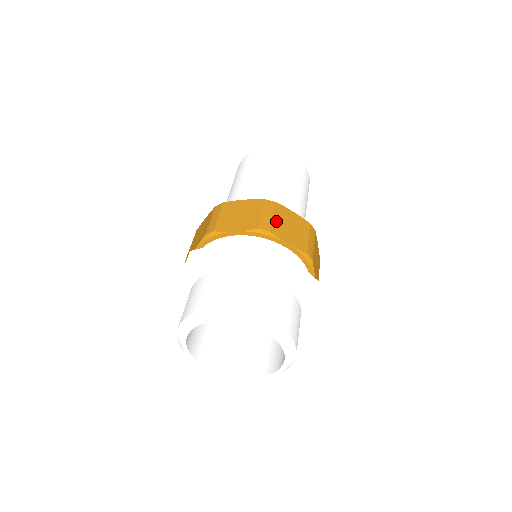
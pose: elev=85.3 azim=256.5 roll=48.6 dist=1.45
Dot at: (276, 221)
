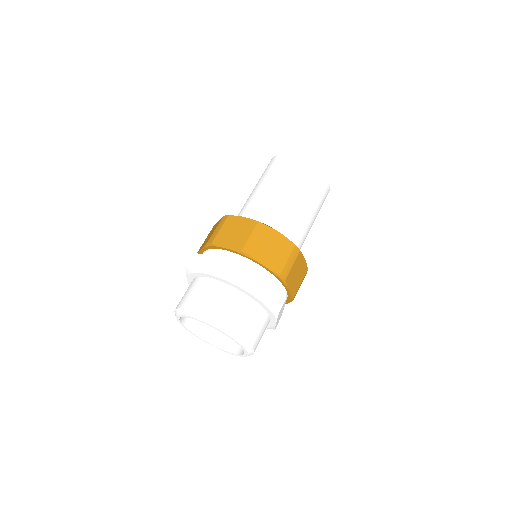
Dot at: (260, 244)
